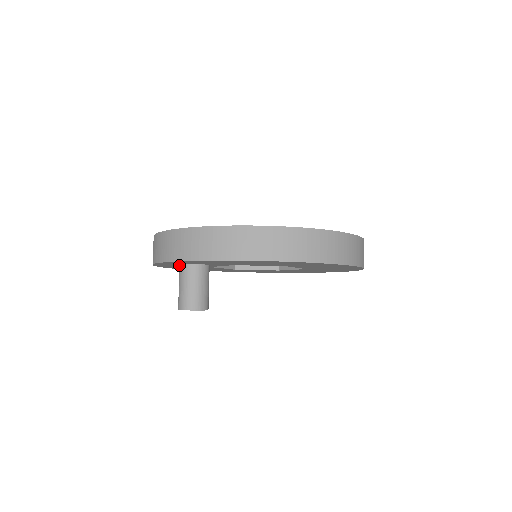
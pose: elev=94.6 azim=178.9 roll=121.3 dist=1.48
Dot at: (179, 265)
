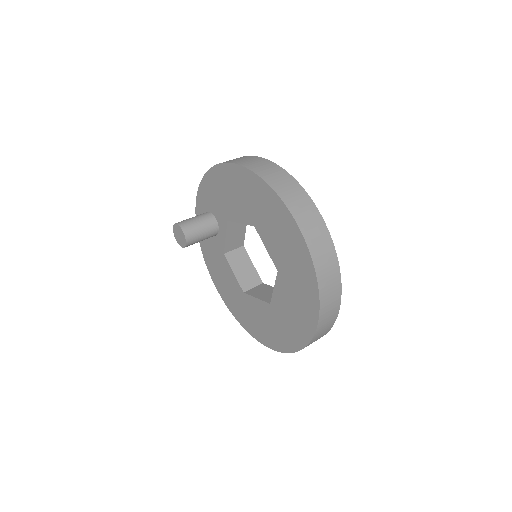
Dot at: occluded
